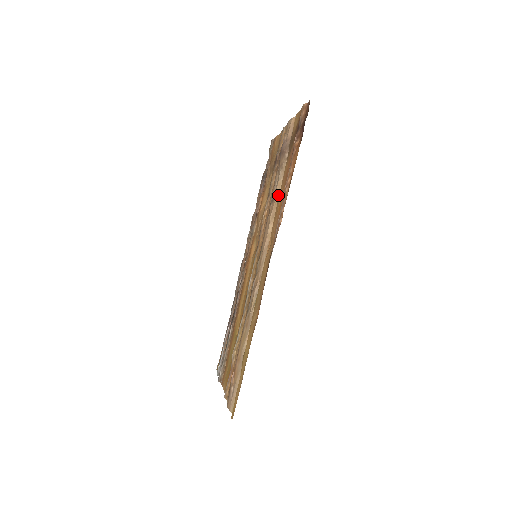
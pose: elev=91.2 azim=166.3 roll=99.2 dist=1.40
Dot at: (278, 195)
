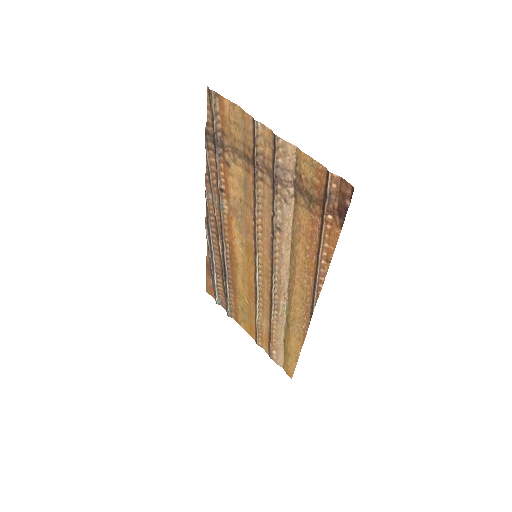
Dot at: (289, 232)
